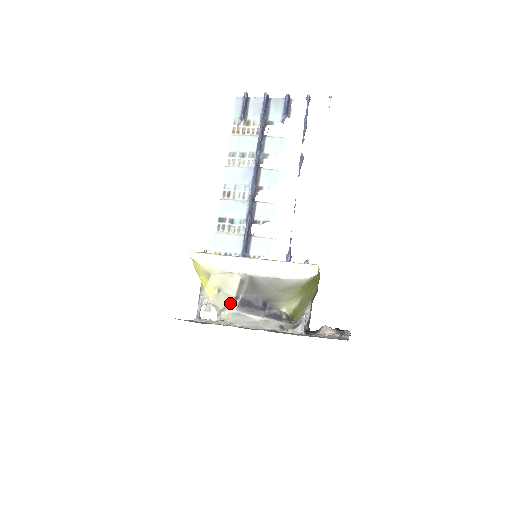
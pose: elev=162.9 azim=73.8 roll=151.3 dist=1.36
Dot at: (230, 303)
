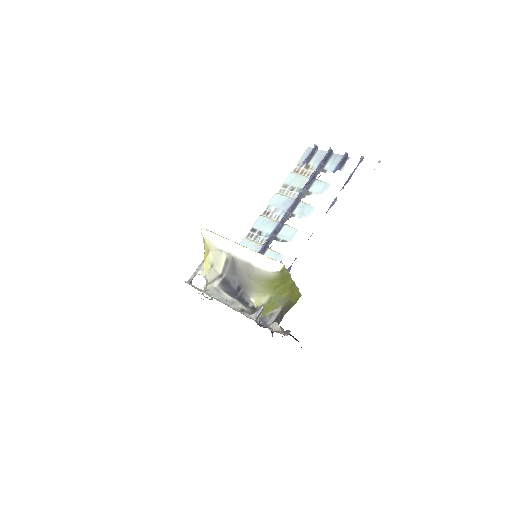
Dot at: (216, 279)
